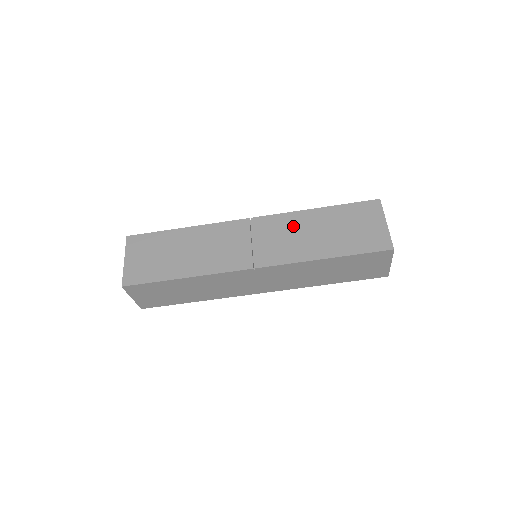
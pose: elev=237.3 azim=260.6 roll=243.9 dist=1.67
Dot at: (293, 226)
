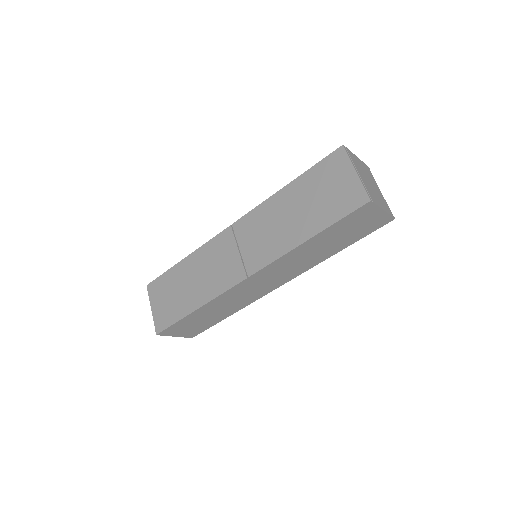
Dot at: (269, 217)
